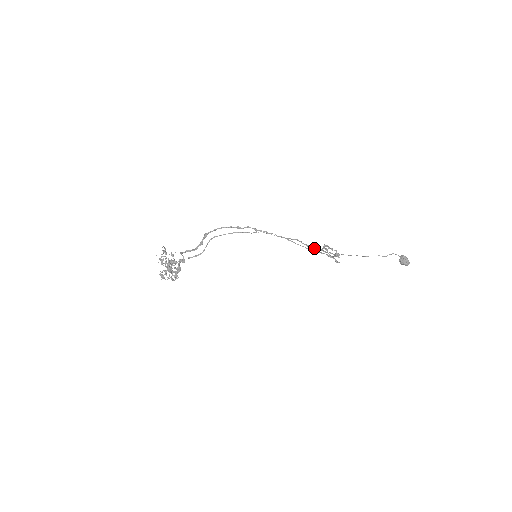
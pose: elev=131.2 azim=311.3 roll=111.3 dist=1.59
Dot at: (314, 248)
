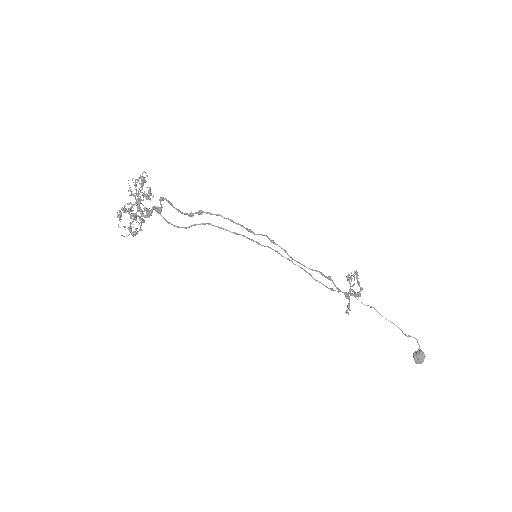
Dot at: occluded
